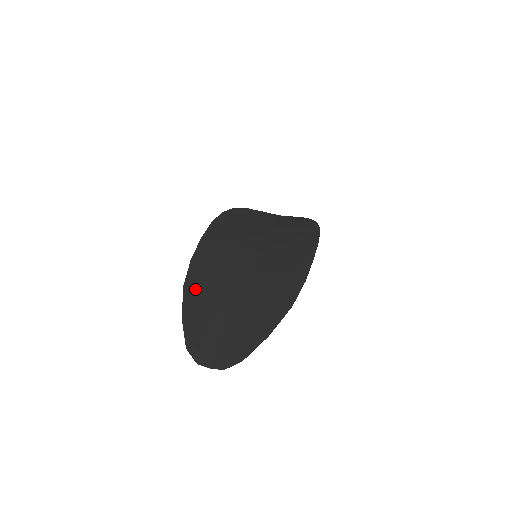
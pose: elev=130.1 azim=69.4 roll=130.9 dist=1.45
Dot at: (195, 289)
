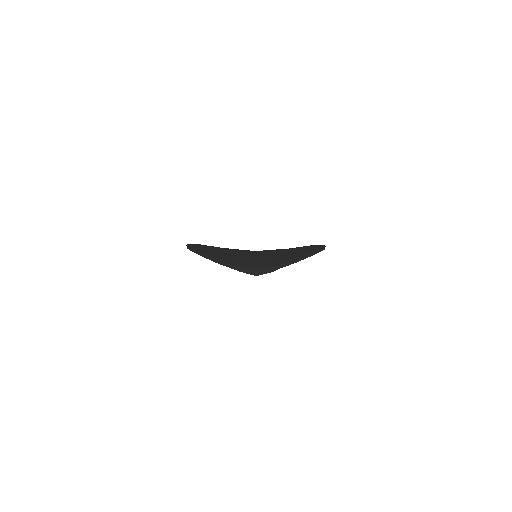
Dot at: (202, 249)
